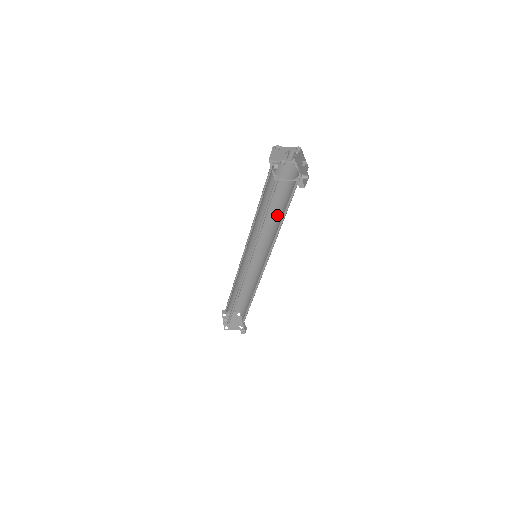
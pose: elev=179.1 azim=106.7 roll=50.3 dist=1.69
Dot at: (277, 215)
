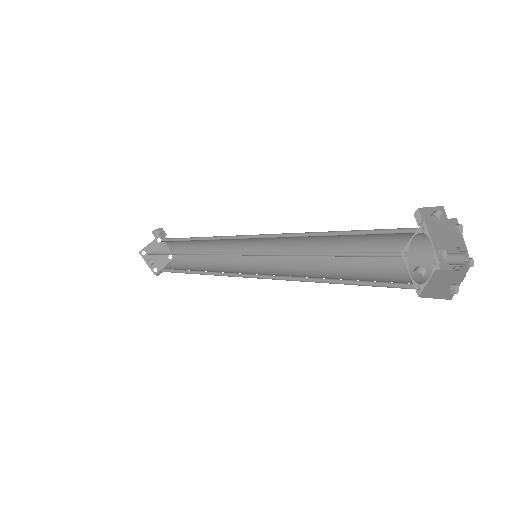
Dot at: (326, 238)
